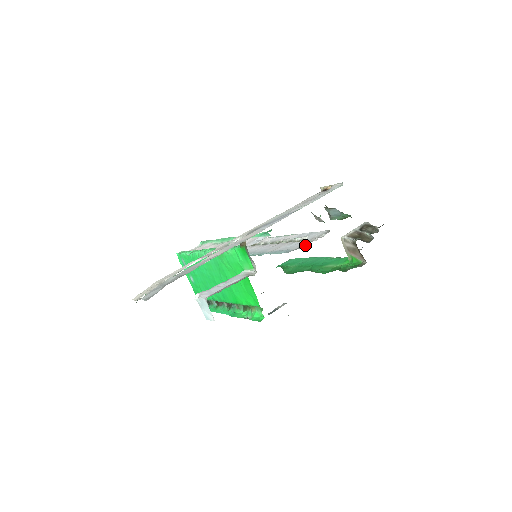
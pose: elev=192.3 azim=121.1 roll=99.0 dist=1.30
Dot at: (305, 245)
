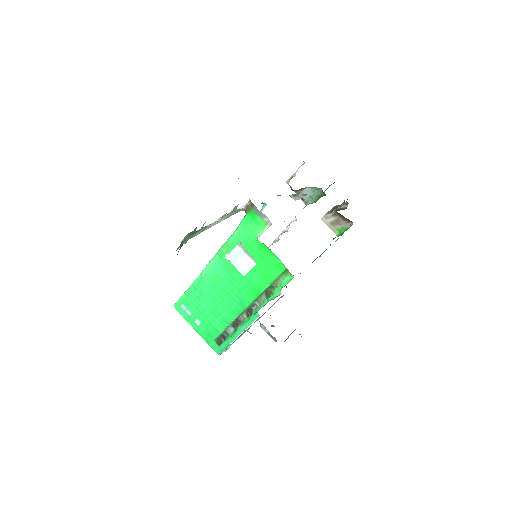
Dot at: occluded
